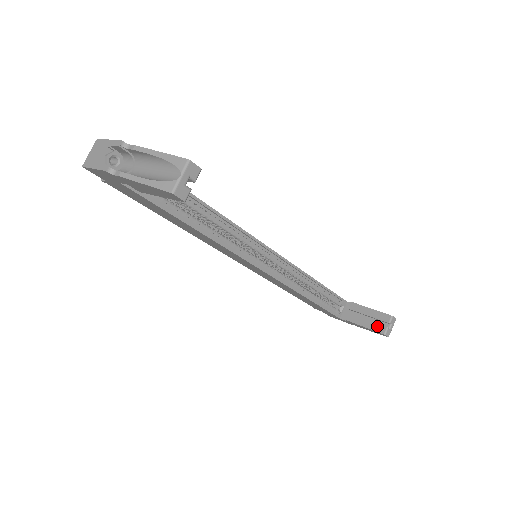
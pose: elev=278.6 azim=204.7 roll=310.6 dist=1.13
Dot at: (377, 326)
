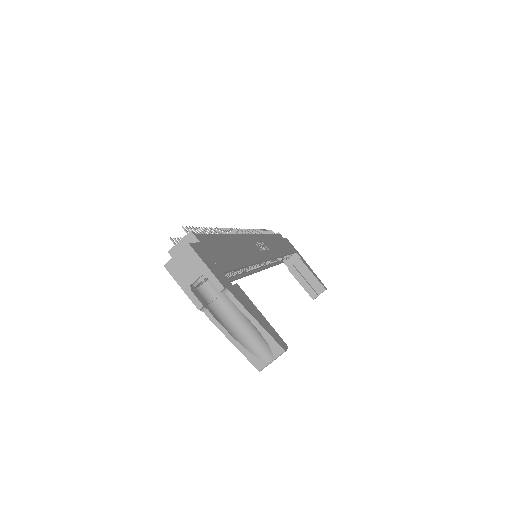
Dot at: (311, 290)
